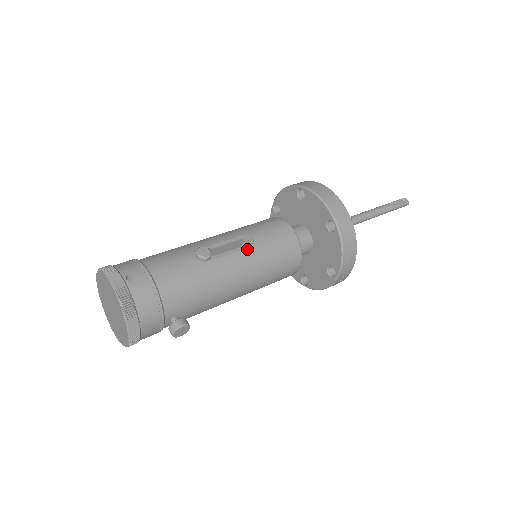
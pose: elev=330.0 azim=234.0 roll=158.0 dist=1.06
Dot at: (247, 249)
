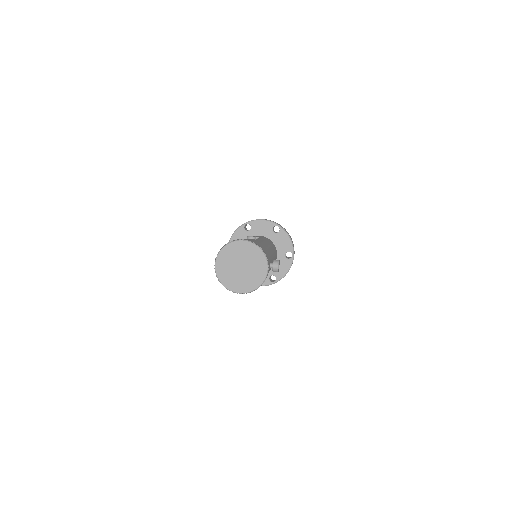
Dot at: occluded
